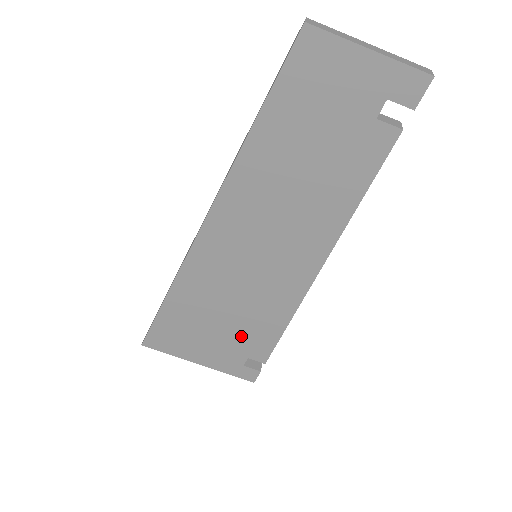
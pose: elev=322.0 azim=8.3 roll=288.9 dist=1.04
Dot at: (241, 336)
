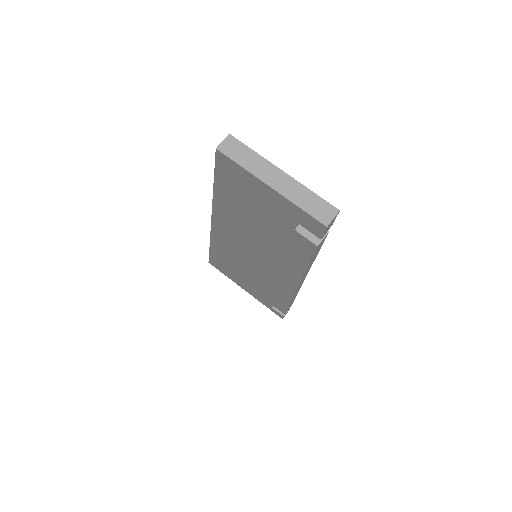
Dot at: (263, 292)
